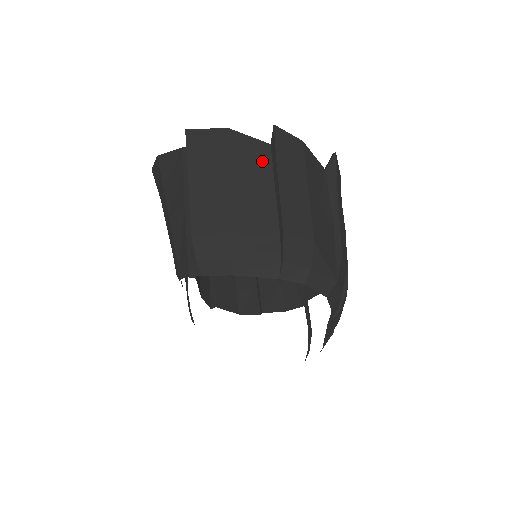
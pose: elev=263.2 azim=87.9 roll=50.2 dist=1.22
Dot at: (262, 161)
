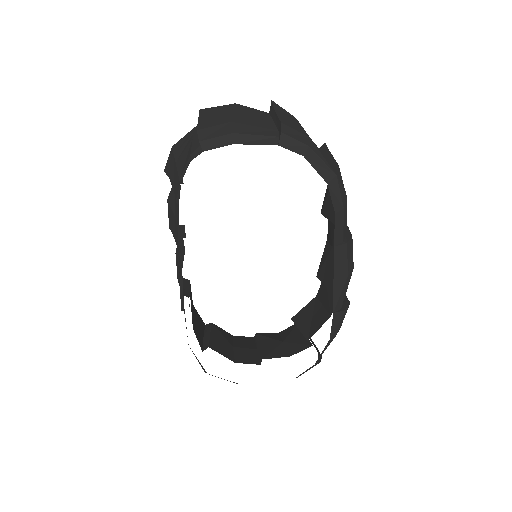
Dot at: (262, 114)
